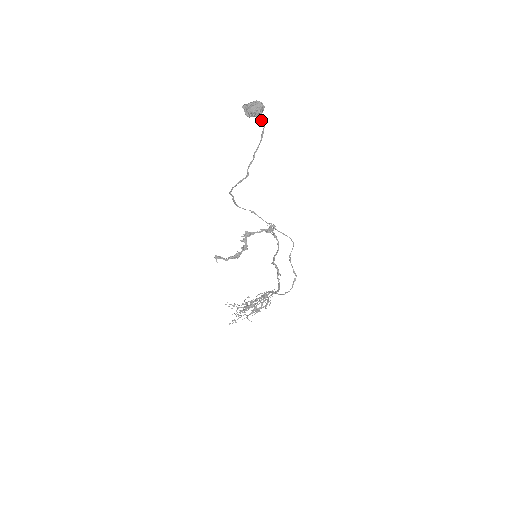
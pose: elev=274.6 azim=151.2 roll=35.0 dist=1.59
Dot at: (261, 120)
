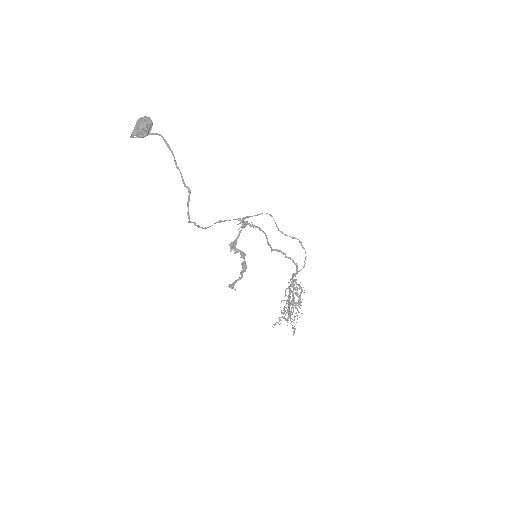
Dot at: (156, 134)
